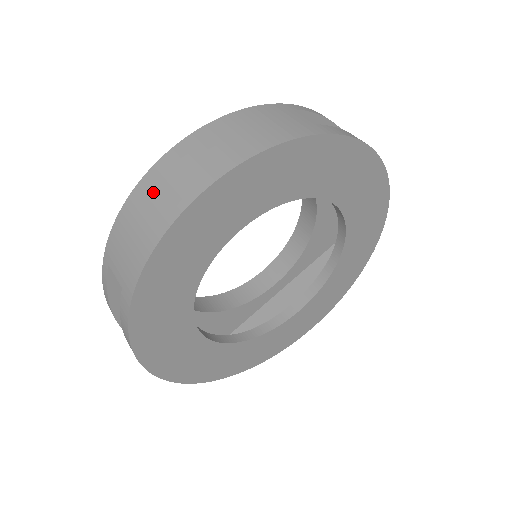
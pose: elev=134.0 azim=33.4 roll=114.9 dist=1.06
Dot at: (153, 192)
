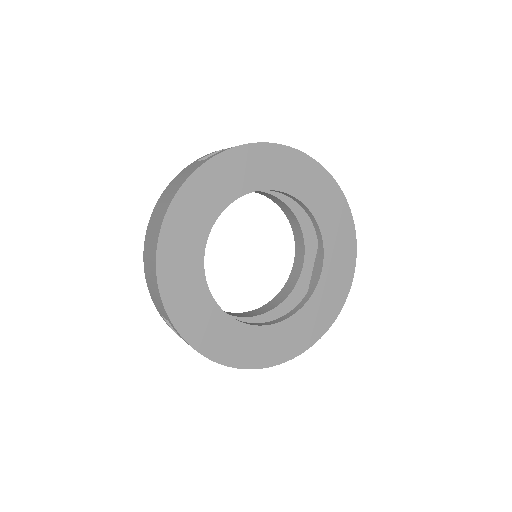
Dot at: (147, 259)
